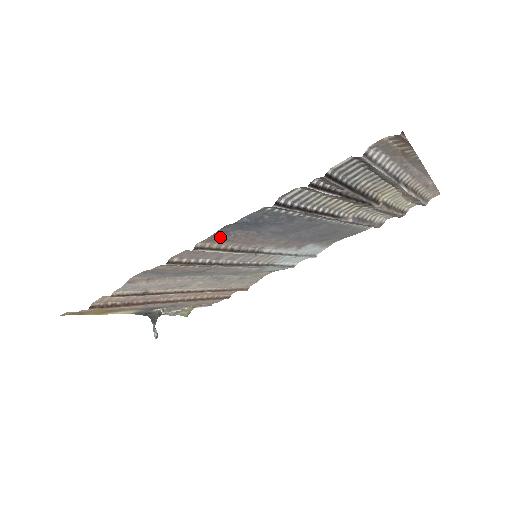
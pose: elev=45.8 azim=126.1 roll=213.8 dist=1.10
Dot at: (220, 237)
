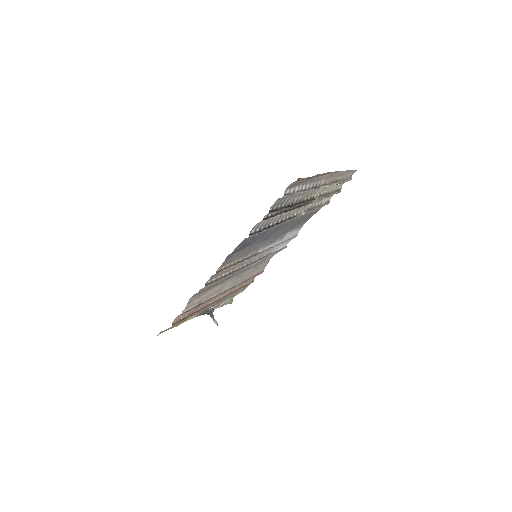
Dot at: (228, 261)
